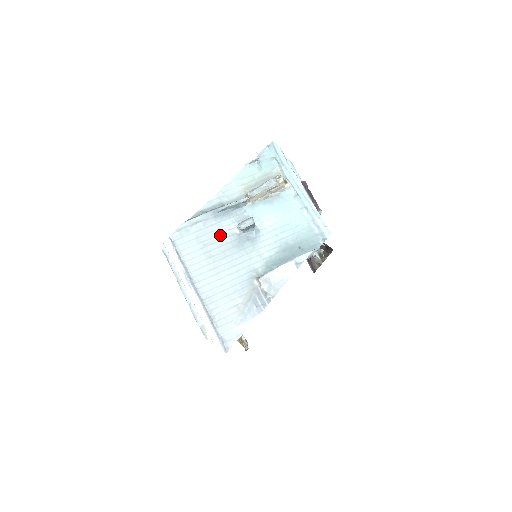
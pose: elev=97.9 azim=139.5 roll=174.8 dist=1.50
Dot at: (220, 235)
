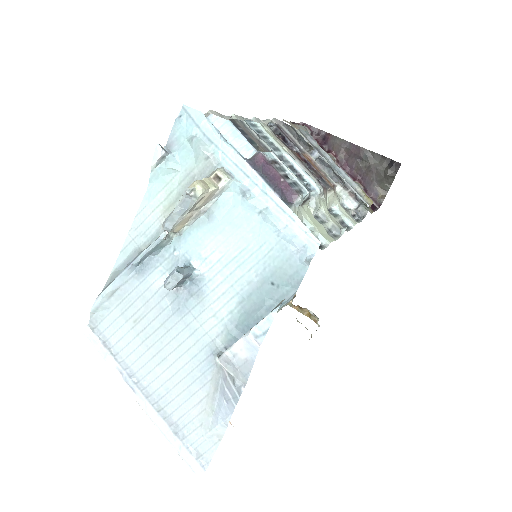
Dot at: (151, 300)
